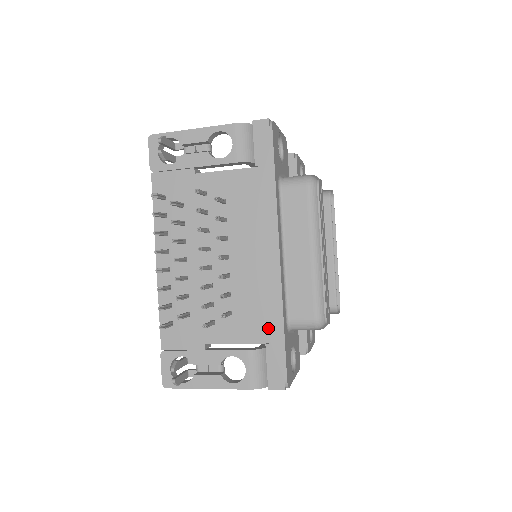
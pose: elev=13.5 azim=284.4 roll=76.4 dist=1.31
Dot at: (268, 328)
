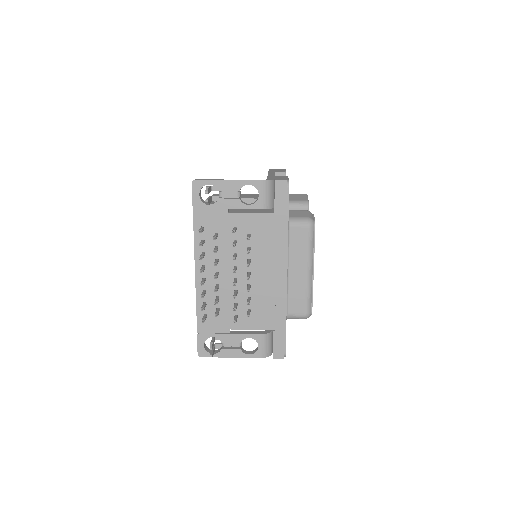
Dot at: (275, 321)
